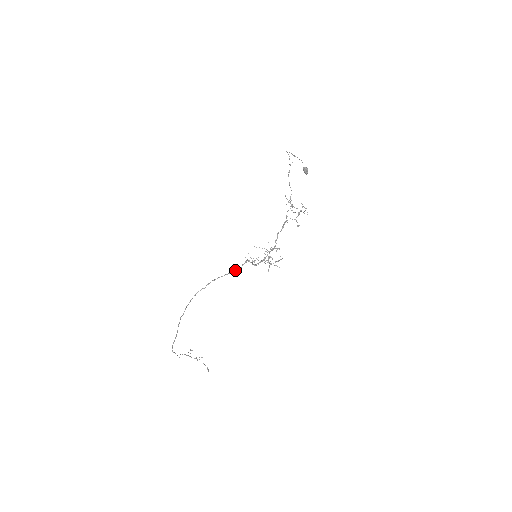
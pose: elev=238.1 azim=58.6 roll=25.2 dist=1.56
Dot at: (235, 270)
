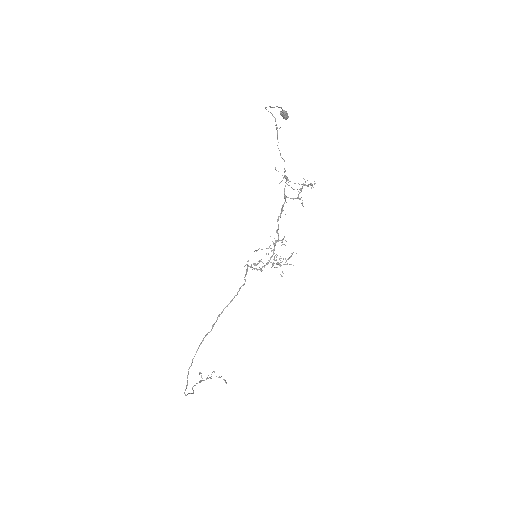
Dot at: (239, 289)
